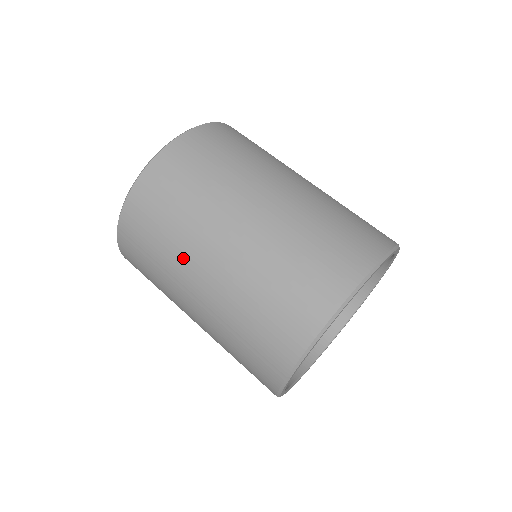
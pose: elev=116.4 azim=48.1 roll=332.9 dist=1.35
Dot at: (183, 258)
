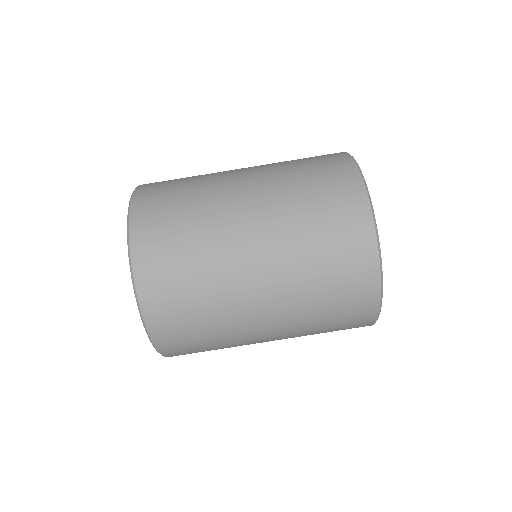
Dot at: occluded
